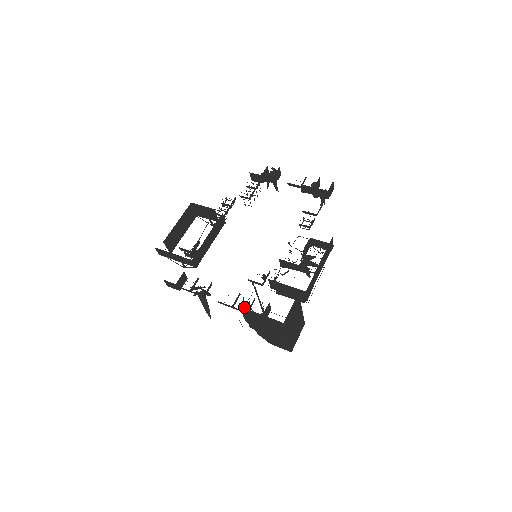
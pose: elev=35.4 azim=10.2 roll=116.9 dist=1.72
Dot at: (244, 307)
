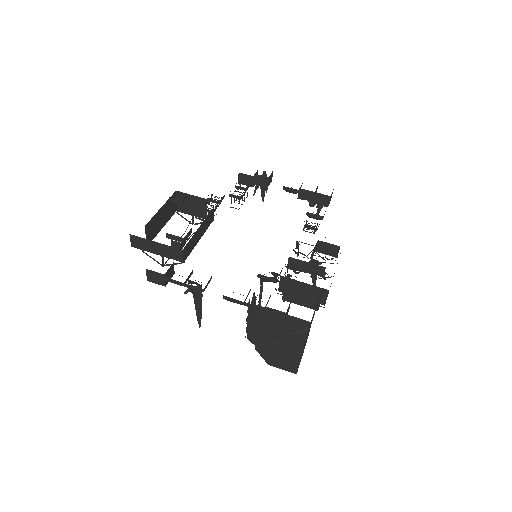
Dot at: (250, 309)
